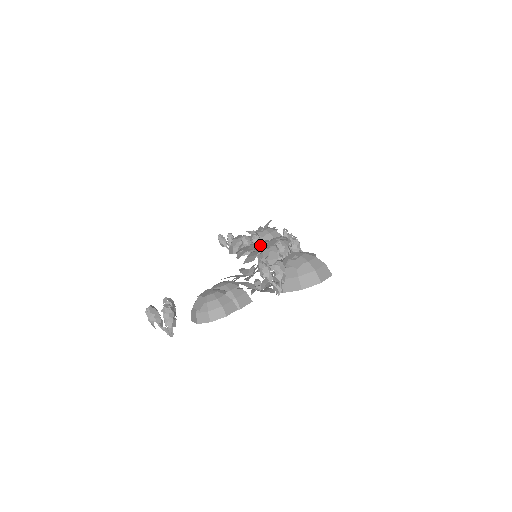
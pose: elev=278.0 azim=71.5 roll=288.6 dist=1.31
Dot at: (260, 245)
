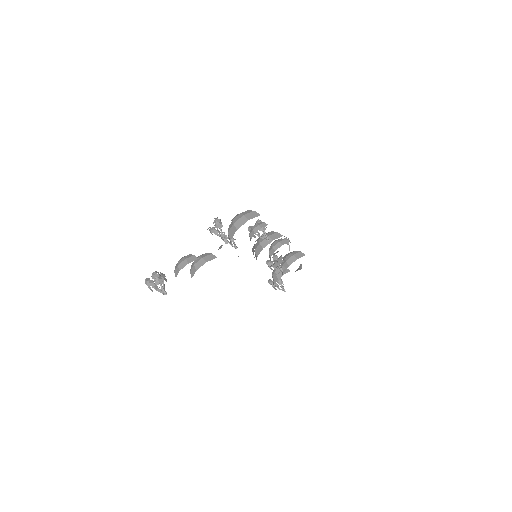
Dot at: occluded
